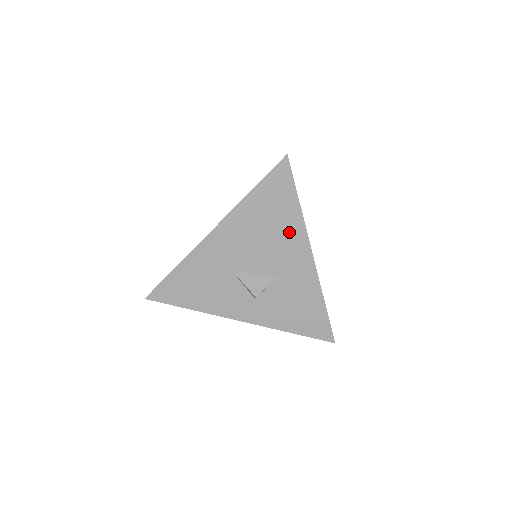
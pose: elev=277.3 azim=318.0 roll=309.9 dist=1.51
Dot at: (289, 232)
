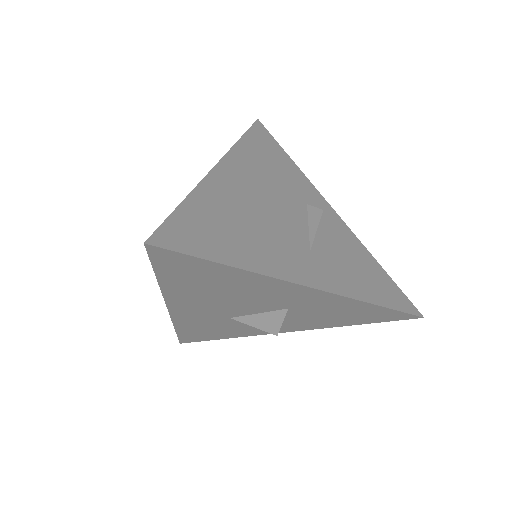
Dot at: (253, 285)
